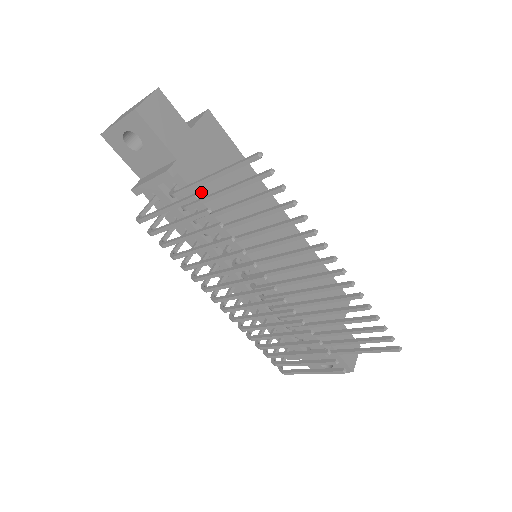
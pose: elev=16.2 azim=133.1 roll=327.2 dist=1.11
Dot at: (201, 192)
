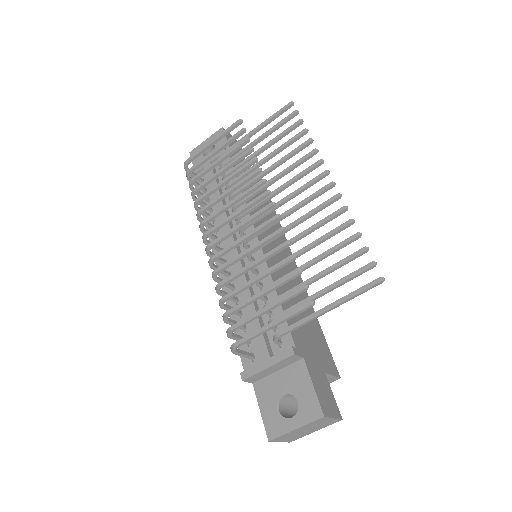
Dot at: occluded
